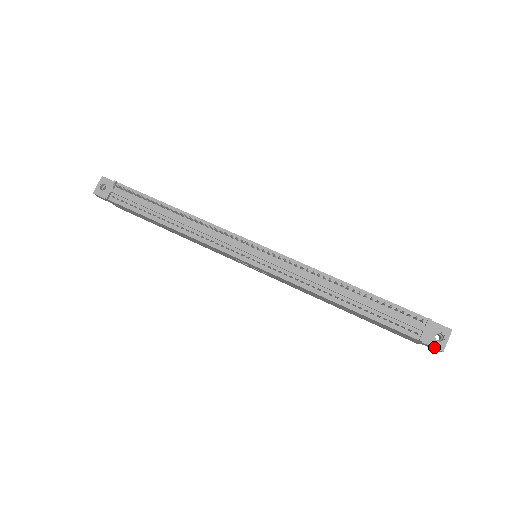
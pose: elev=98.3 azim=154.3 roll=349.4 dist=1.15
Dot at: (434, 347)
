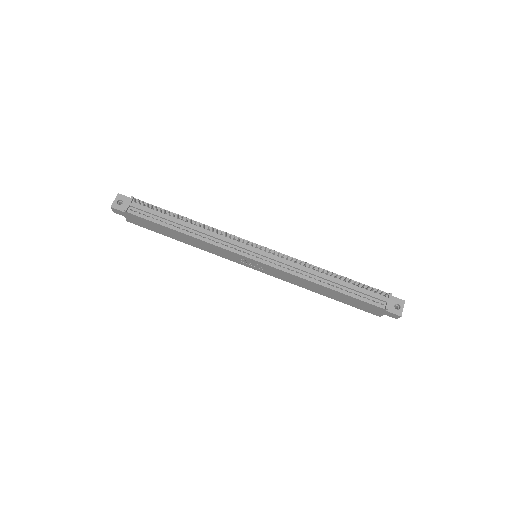
Dot at: (395, 314)
